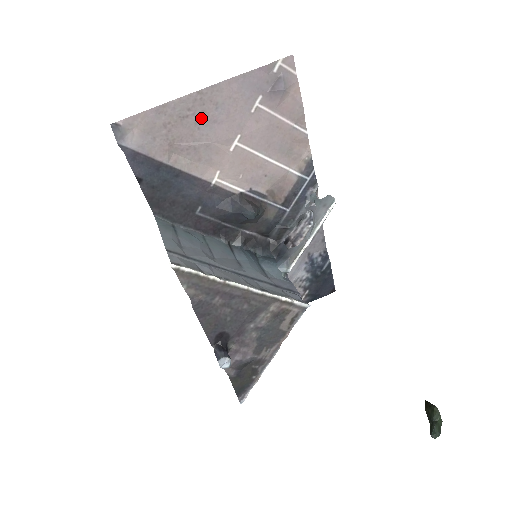
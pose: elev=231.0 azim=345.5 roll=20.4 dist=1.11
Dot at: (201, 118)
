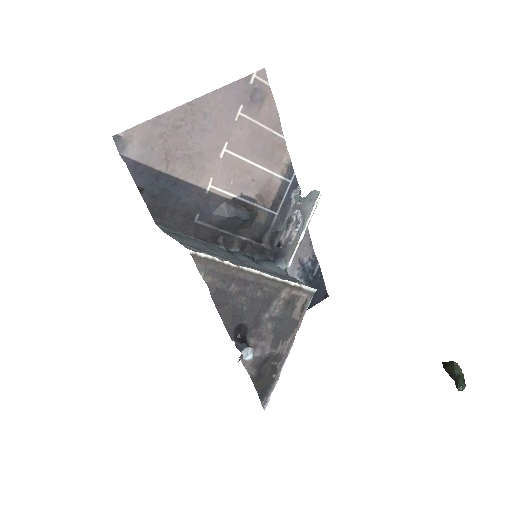
Dot at: (192, 128)
